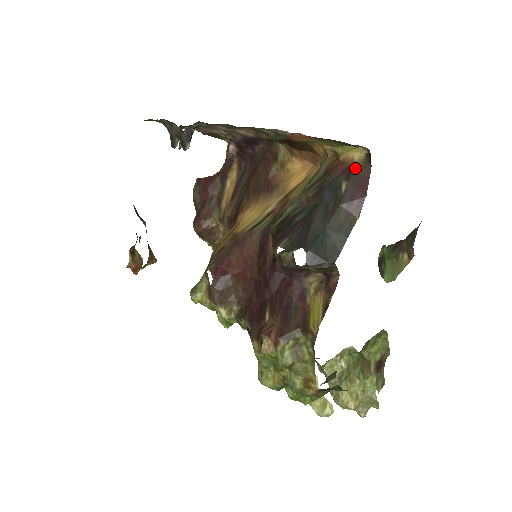
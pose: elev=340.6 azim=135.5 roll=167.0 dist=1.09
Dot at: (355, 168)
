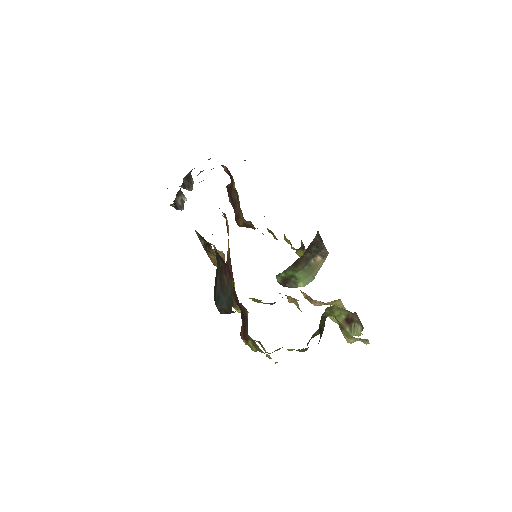
Dot at: (217, 253)
